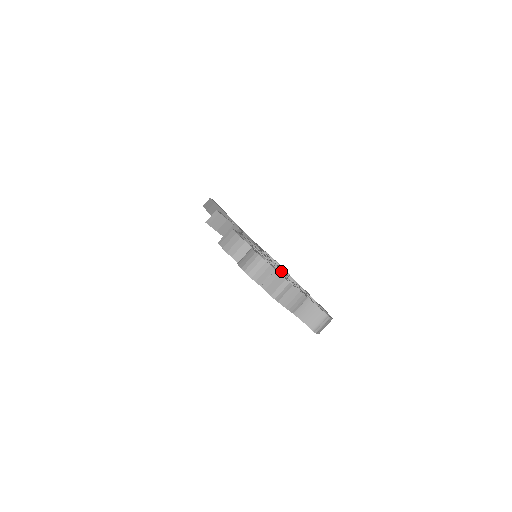
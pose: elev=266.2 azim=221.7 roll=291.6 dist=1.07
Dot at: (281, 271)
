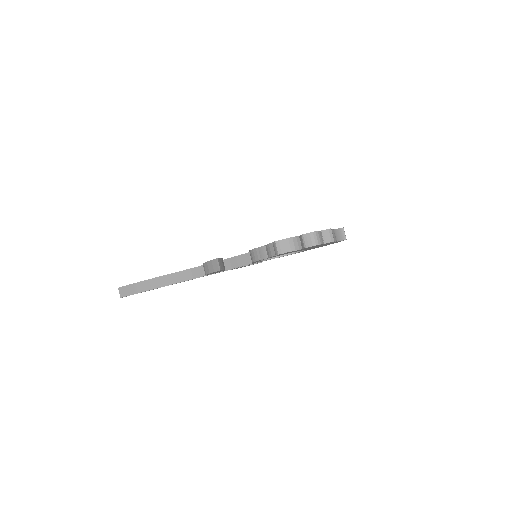
Dot at: occluded
